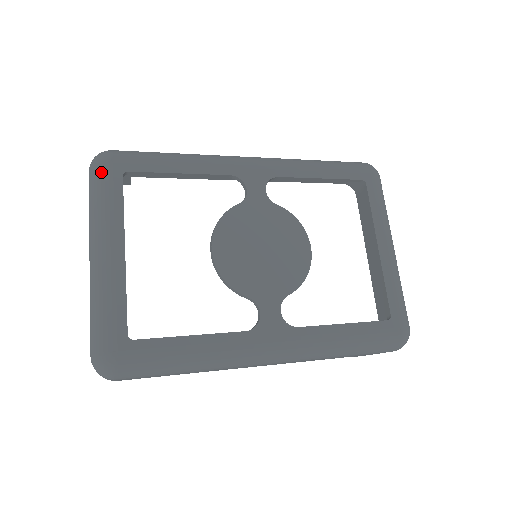
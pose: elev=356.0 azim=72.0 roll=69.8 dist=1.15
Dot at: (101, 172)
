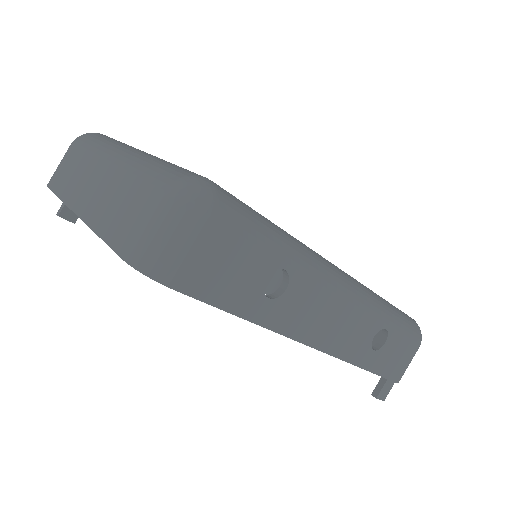
Dot at: (99, 134)
